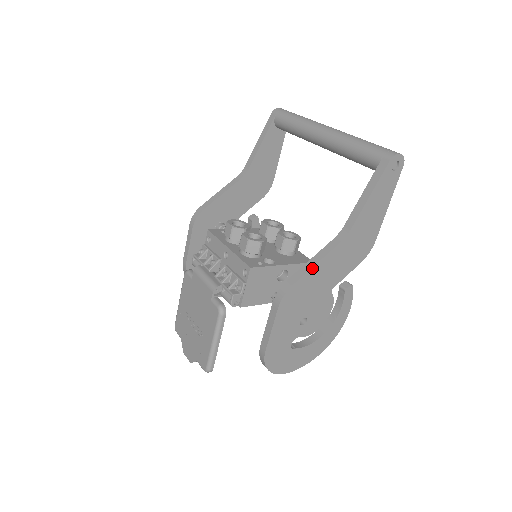
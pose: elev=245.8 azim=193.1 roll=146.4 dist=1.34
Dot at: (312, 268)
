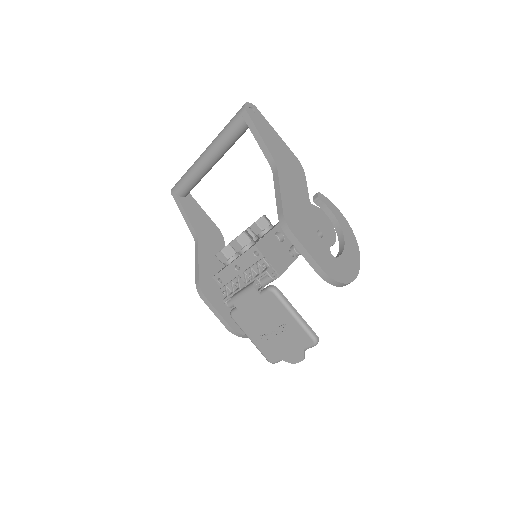
Dot at: (281, 196)
